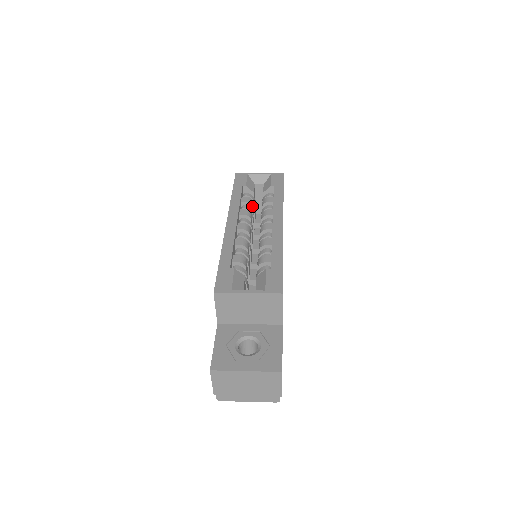
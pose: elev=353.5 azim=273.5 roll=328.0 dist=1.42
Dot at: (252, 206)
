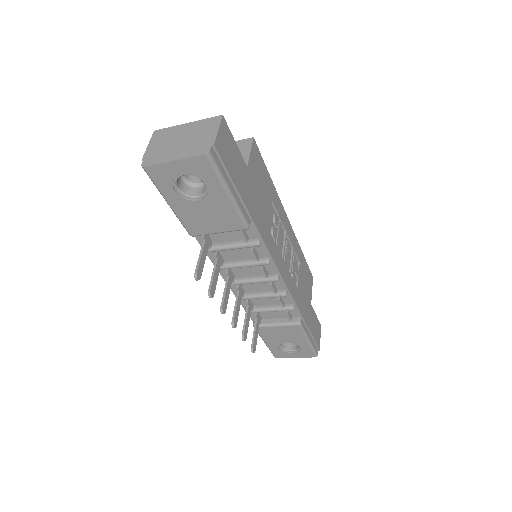
Dot at: occluded
